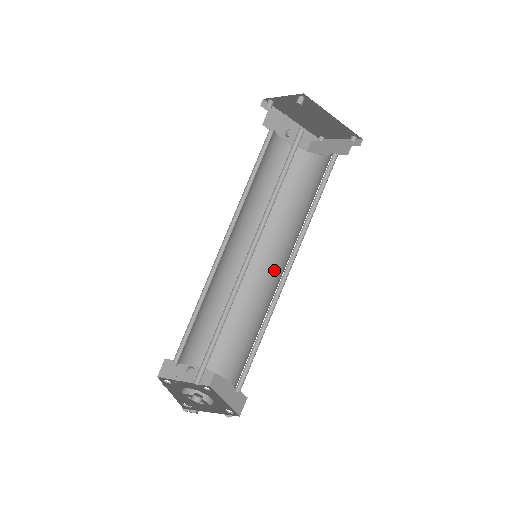
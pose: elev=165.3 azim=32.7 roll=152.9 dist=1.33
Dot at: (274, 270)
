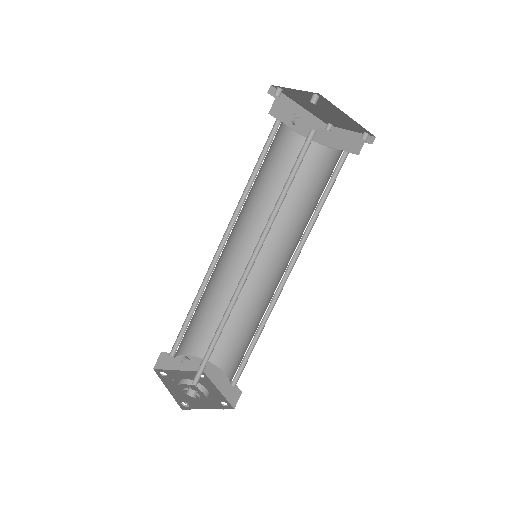
Dot at: (273, 267)
